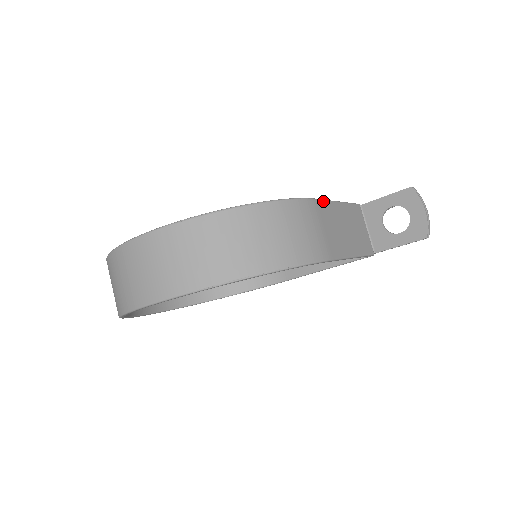
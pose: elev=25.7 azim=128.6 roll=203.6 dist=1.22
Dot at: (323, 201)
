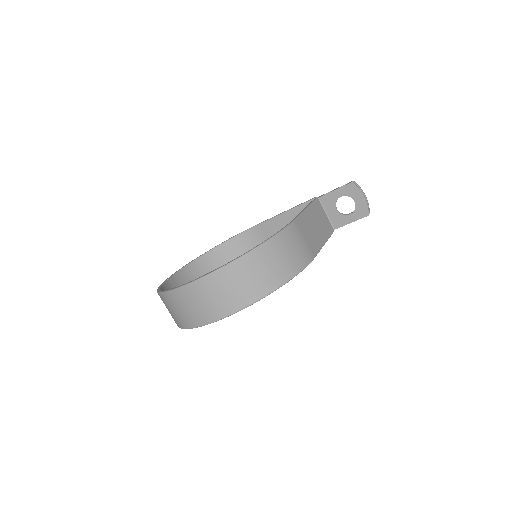
Dot at: (299, 217)
